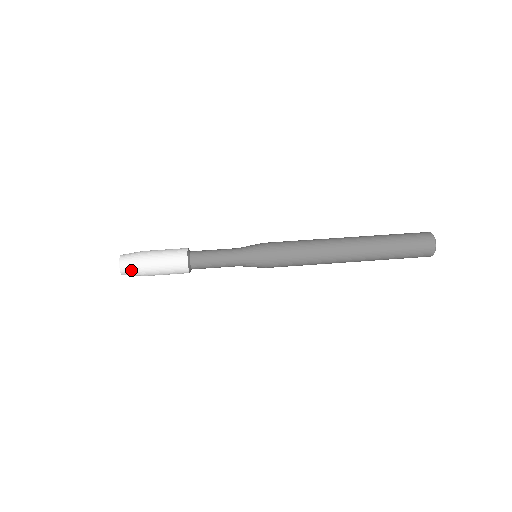
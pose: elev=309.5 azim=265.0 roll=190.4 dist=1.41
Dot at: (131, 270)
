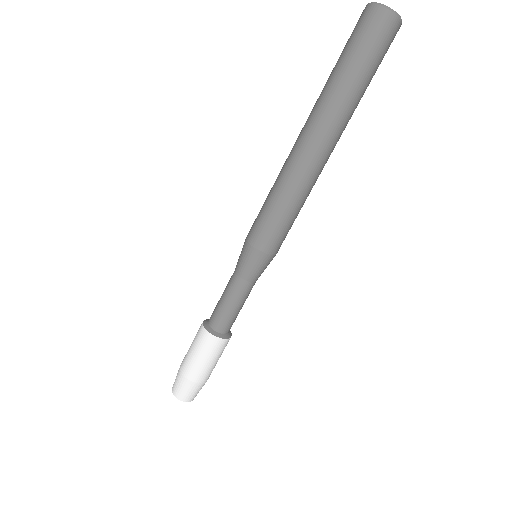
Dot at: occluded
